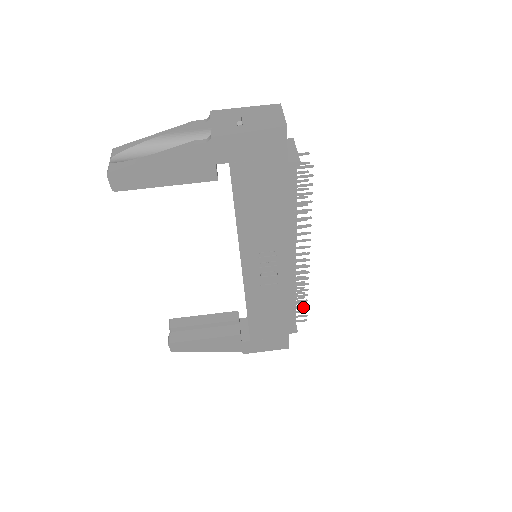
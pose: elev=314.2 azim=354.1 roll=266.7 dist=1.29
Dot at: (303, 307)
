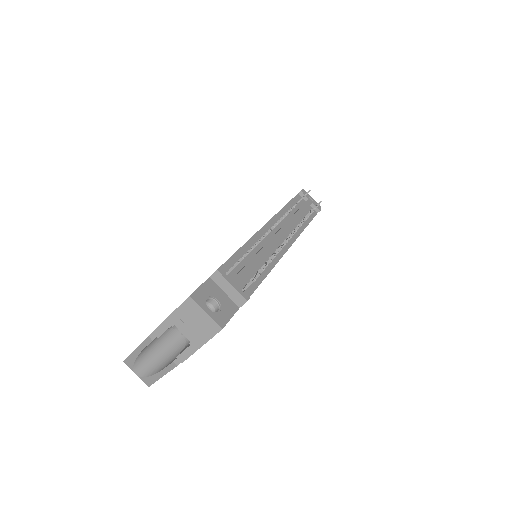
Dot at: occluded
